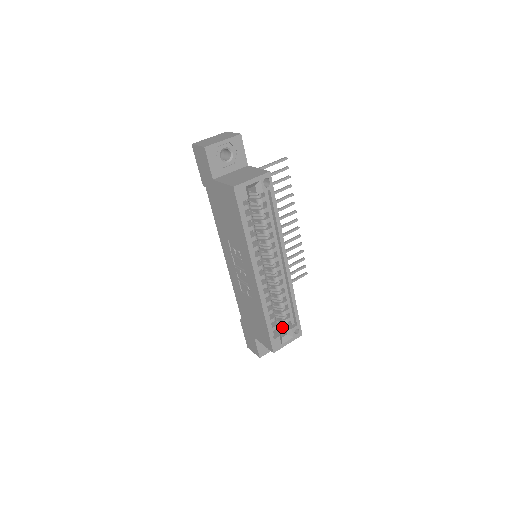
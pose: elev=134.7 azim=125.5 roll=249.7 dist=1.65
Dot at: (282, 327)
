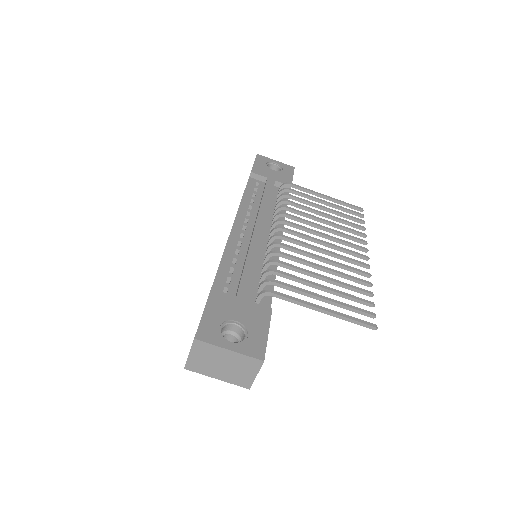
Dot at: occluded
